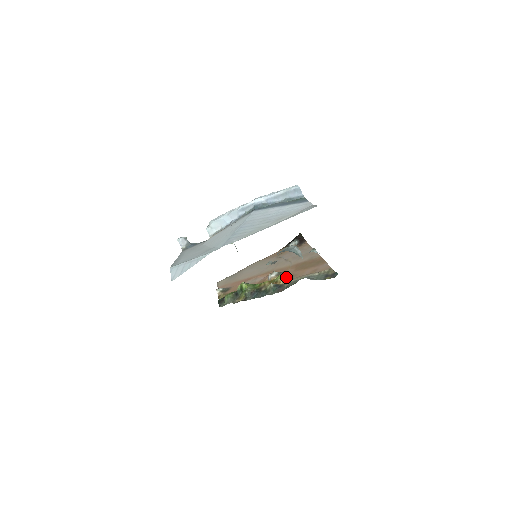
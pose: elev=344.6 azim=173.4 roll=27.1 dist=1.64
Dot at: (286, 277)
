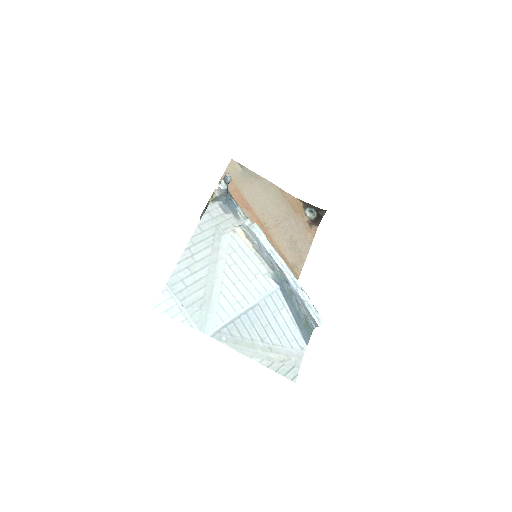
Dot at: occluded
